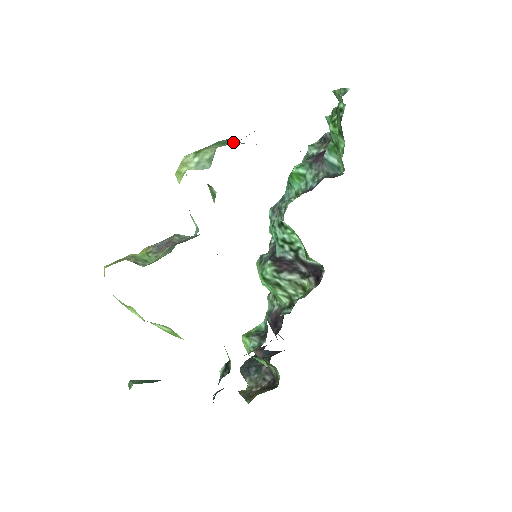
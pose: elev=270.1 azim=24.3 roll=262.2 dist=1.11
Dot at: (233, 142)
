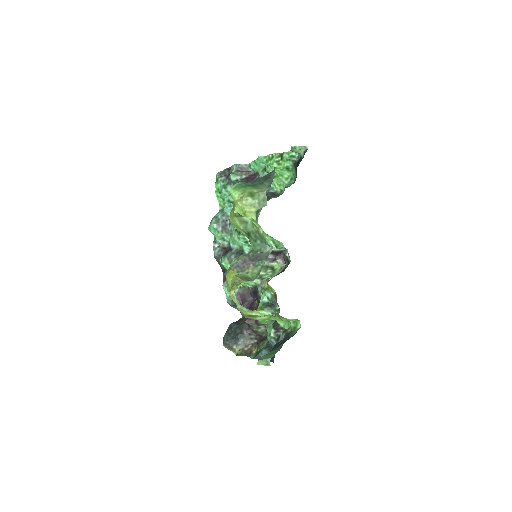
Dot at: (249, 184)
